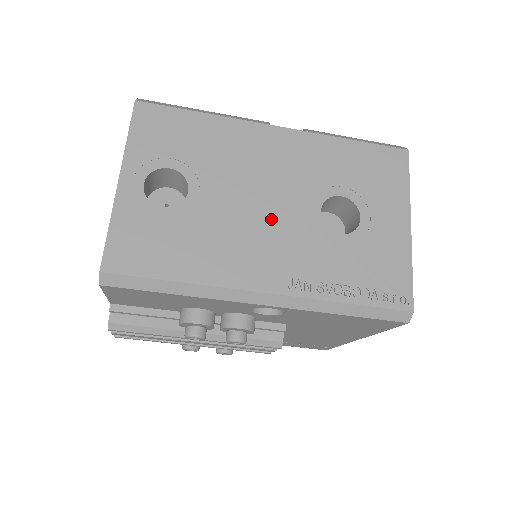
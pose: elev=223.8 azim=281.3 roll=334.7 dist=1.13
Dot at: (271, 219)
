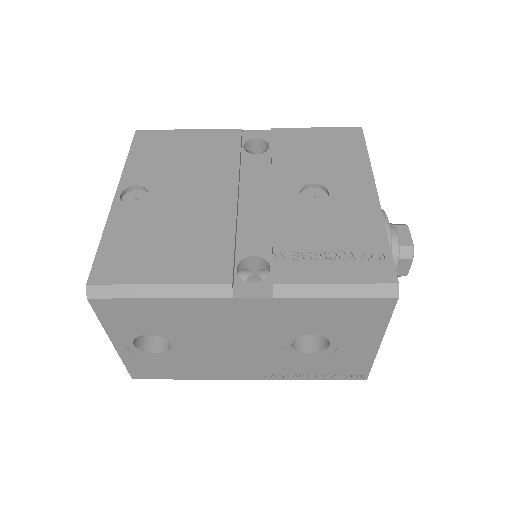
Dot at: (246, 352)
